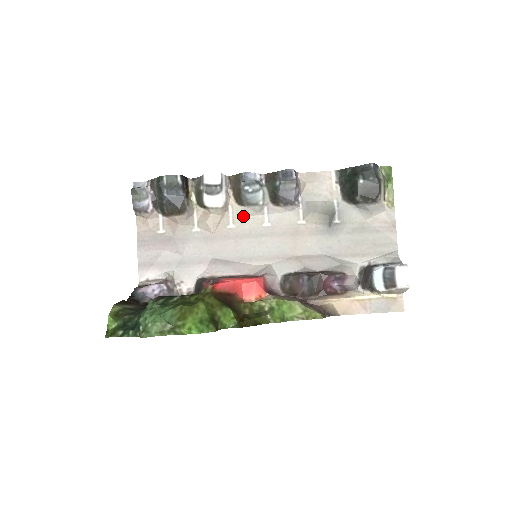
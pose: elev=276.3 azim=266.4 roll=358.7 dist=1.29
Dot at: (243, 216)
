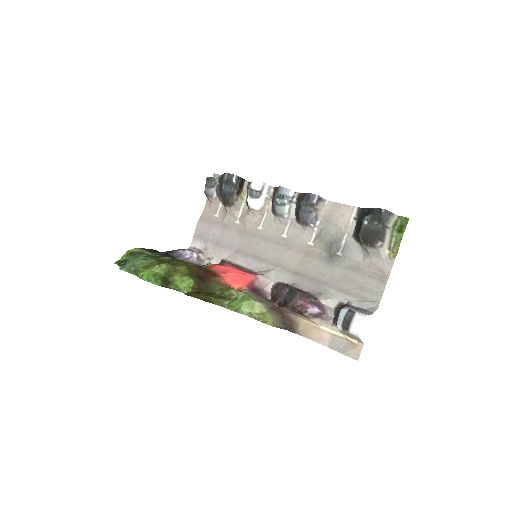
Dot at: (271, 223)
